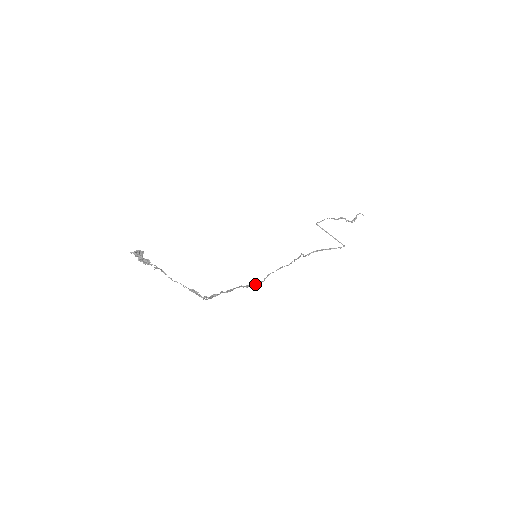
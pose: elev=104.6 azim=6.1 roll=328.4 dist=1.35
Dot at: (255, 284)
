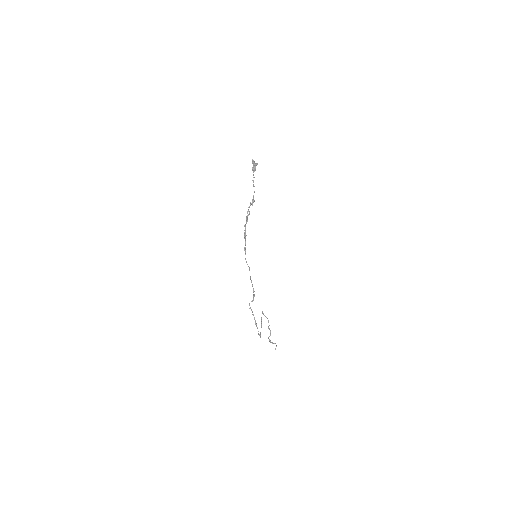
Dot at: occluded
